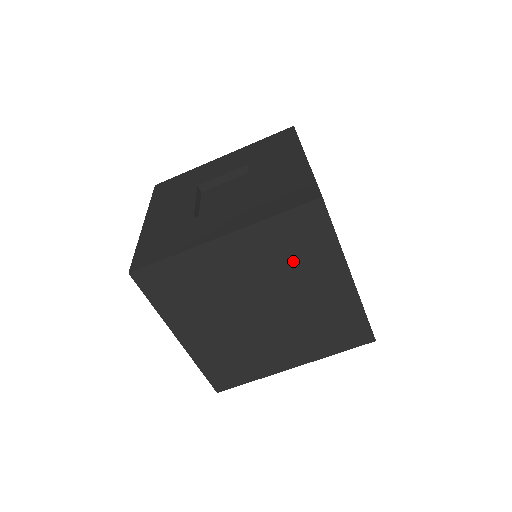
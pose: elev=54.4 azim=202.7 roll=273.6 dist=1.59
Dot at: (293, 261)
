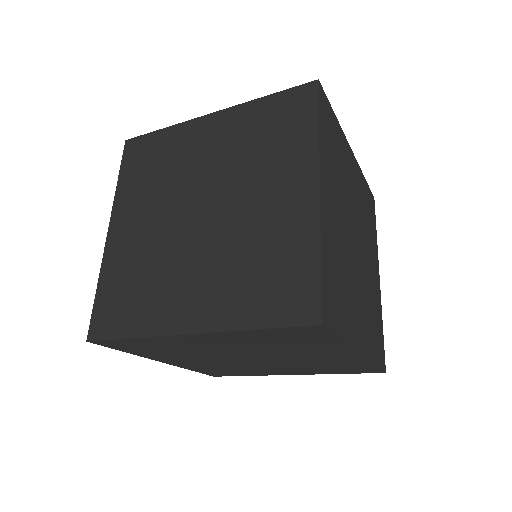
Dot at: (261, 151)
